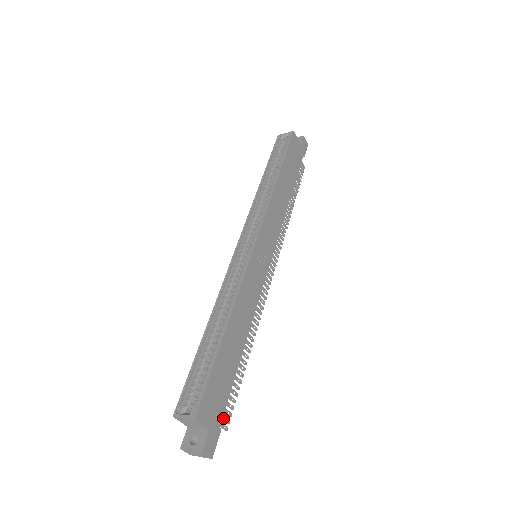
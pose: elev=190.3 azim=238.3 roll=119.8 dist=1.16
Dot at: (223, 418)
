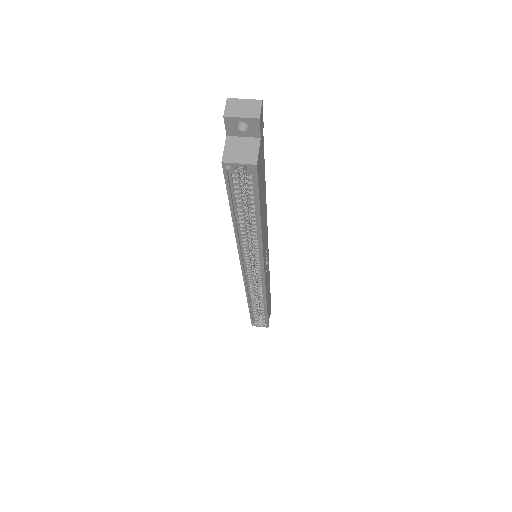
Dot at: occluded
